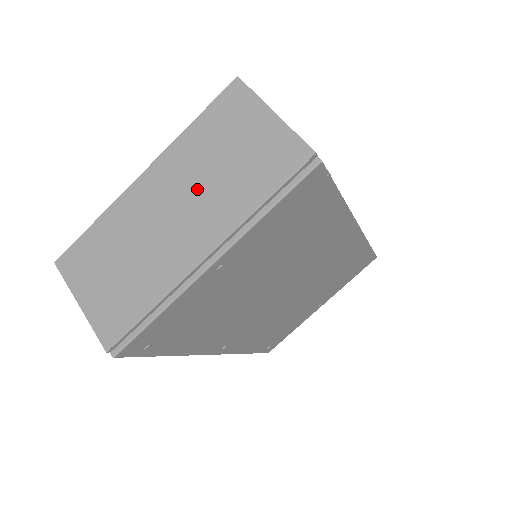
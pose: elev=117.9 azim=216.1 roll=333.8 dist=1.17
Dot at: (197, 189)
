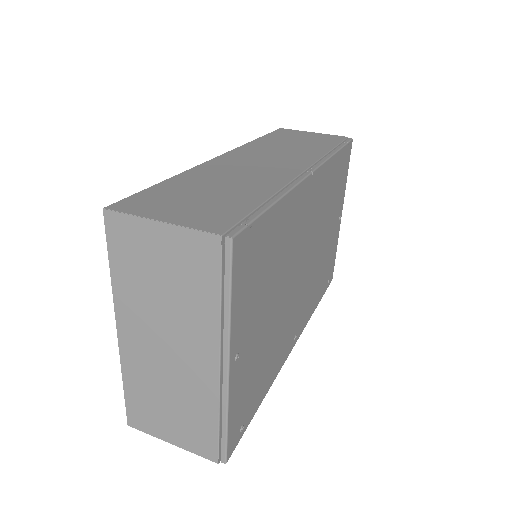
Dot at: (165, 320)
